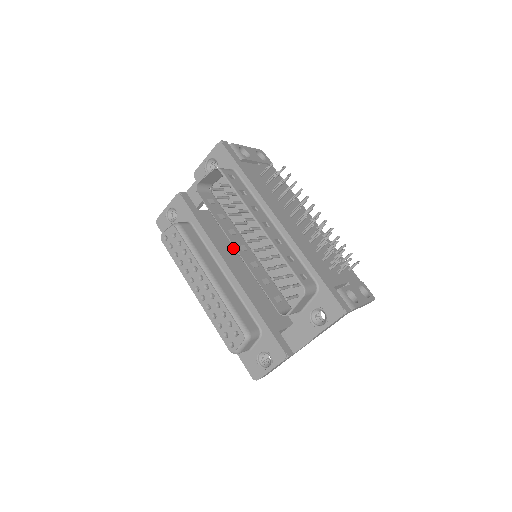
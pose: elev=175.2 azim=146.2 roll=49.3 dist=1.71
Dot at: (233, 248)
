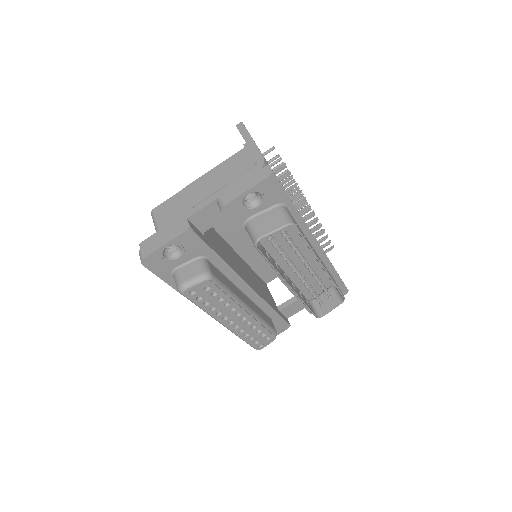
Dot at: (229, 254)
